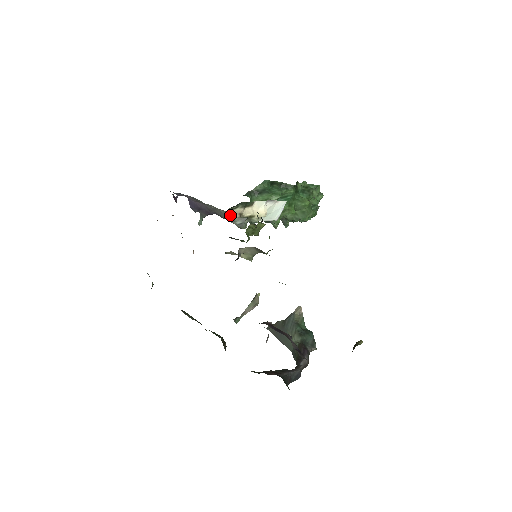
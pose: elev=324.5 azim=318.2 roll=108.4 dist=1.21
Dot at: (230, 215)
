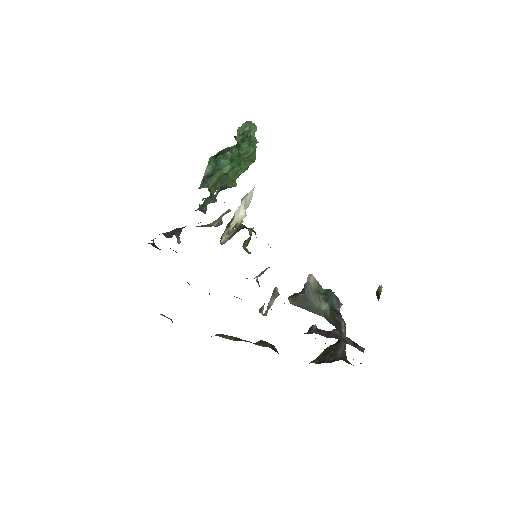
Dot at: (221, 241)
